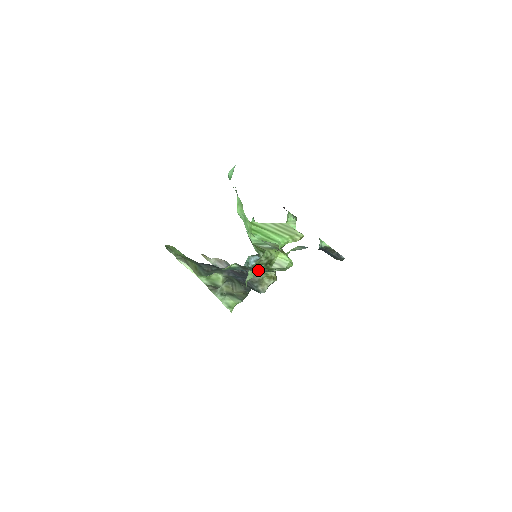
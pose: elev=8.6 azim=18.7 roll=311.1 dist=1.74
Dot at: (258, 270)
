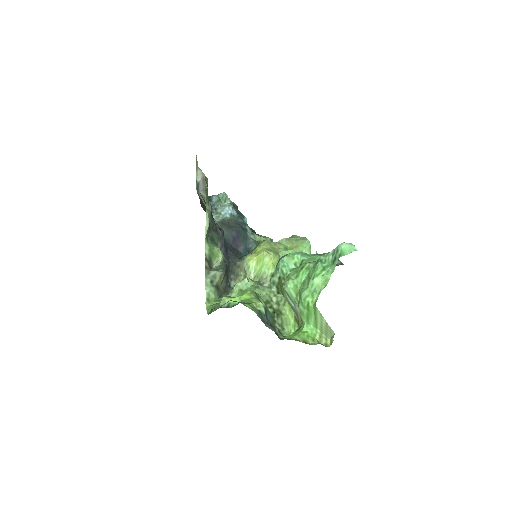
Dot at: (269, 318)
